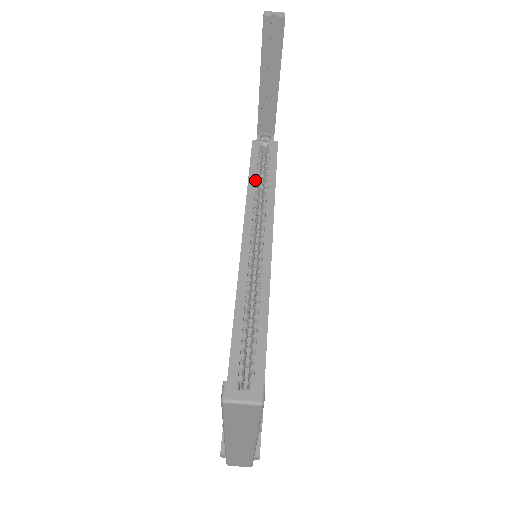
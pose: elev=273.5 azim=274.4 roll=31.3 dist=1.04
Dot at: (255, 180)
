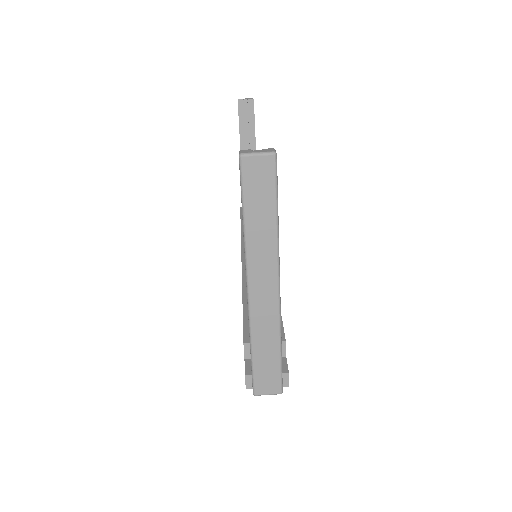
Dot at: occluded
